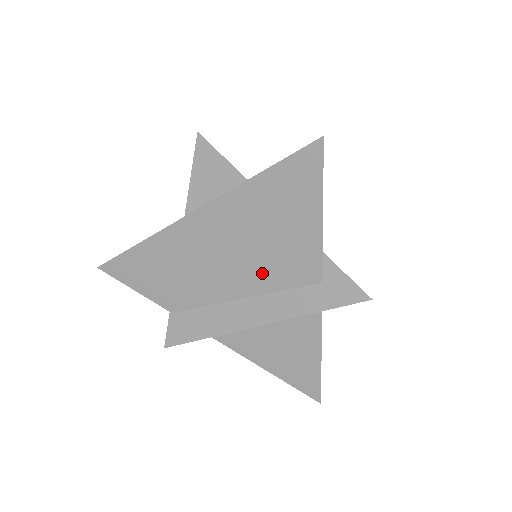
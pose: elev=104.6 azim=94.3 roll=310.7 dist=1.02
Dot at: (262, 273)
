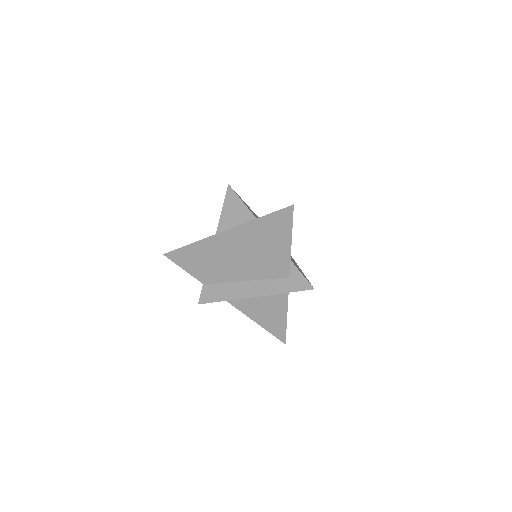
Dot at: (257, 268)
